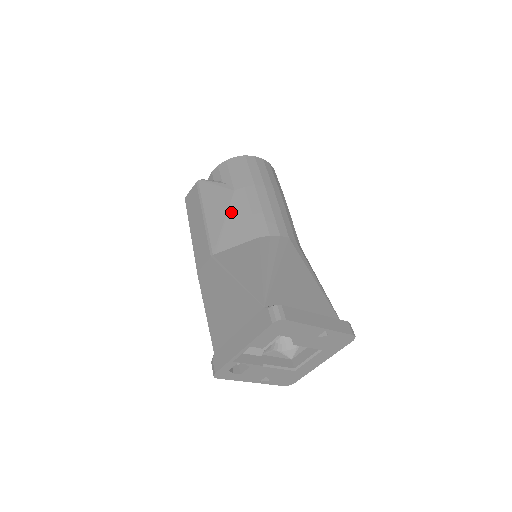
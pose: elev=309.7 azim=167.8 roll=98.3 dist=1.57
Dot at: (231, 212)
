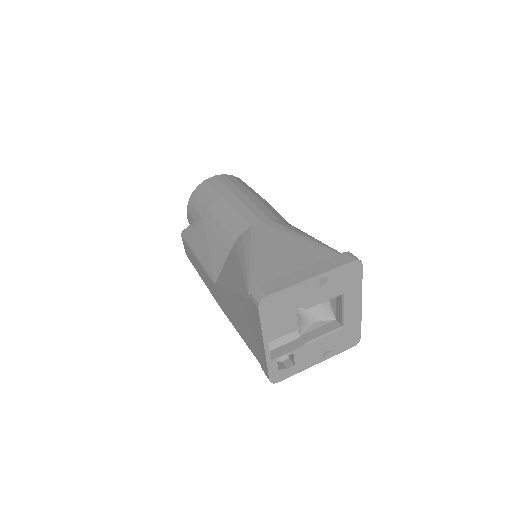
Dot at: (209, 239)
